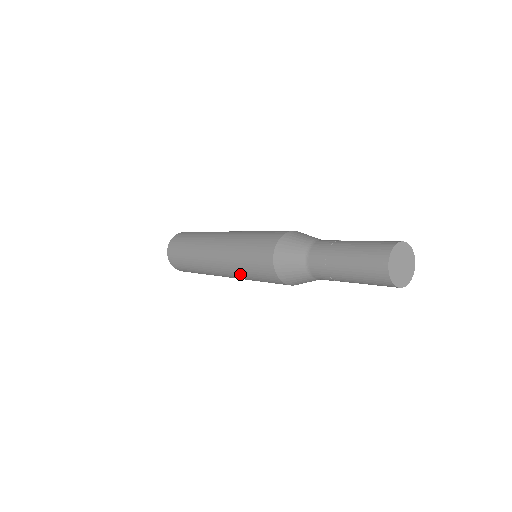
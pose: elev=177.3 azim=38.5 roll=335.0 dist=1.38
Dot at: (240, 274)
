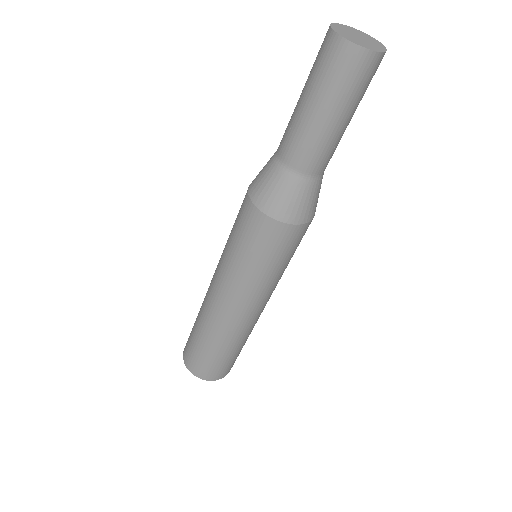
Dot at: (226, 260)
